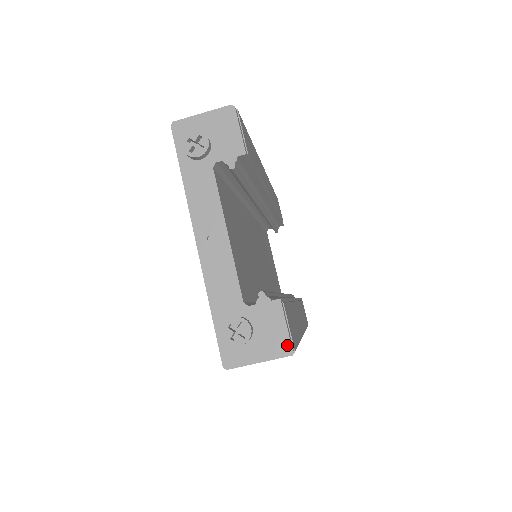
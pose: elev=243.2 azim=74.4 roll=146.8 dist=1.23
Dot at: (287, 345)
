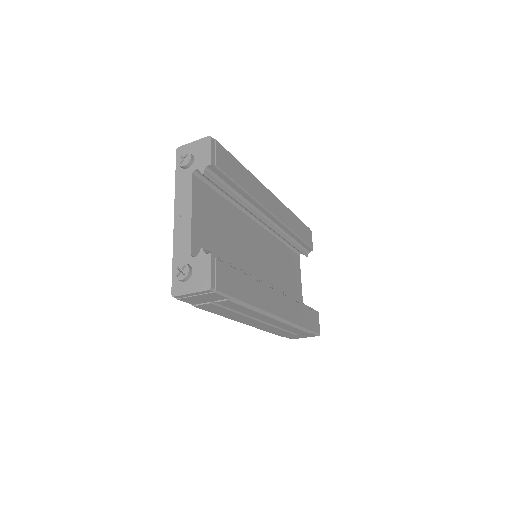
Dot at: (209, 283)
